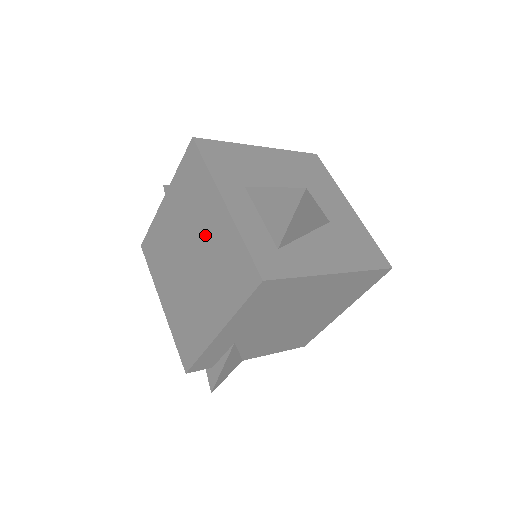
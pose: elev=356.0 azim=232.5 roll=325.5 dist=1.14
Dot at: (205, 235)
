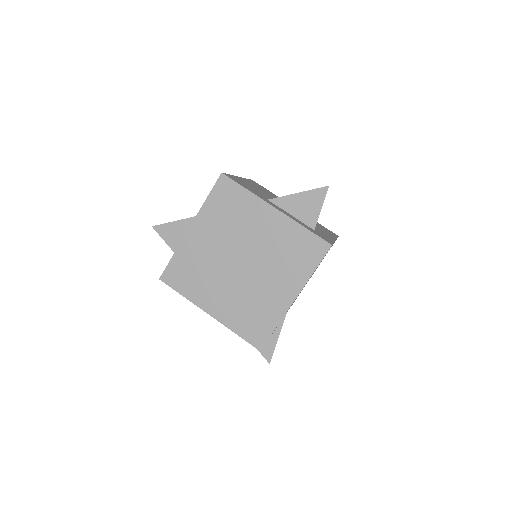
Dot at: (259, 238)
